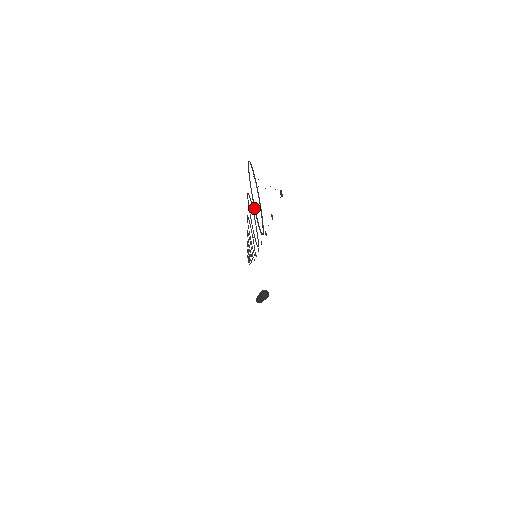
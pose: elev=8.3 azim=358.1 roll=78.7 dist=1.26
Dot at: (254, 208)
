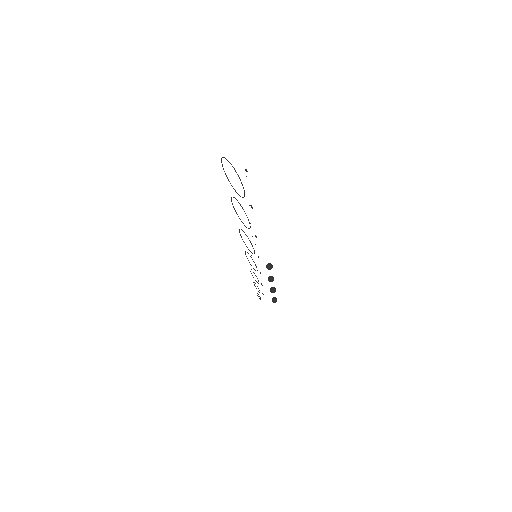
Dot at: (236, 192)
